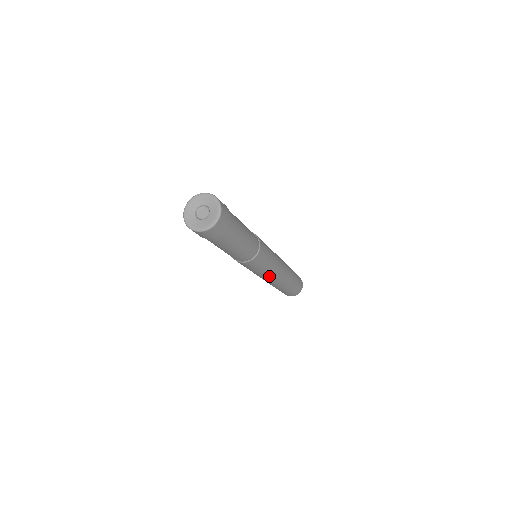
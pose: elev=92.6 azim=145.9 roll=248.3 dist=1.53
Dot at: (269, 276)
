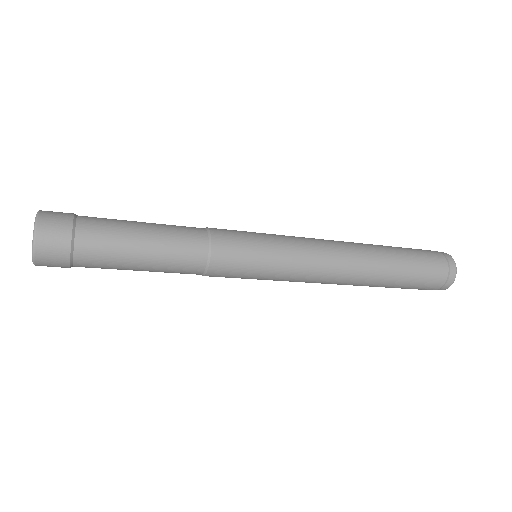
Dot at: (309, 251)
